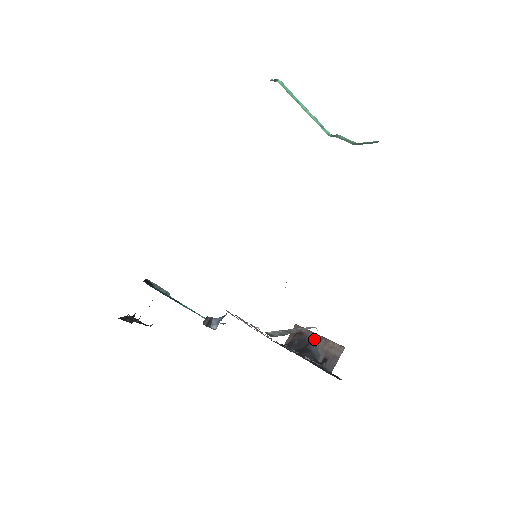
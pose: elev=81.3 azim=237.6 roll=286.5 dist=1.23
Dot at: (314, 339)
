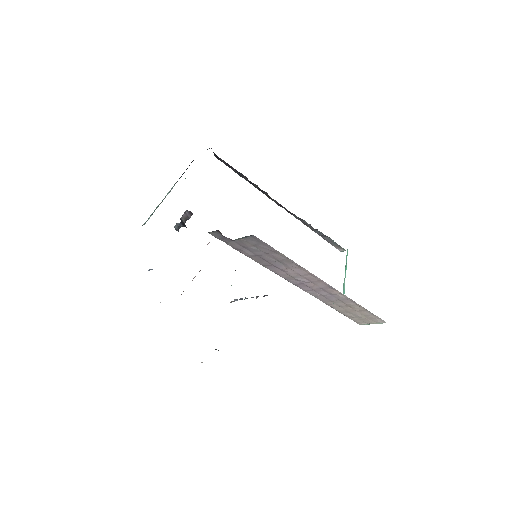
Dot at: occluded
